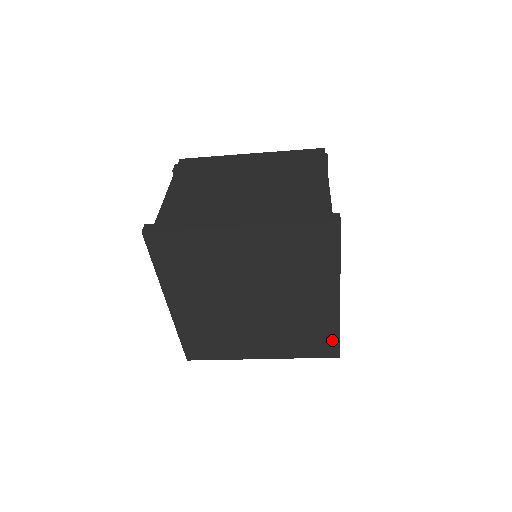
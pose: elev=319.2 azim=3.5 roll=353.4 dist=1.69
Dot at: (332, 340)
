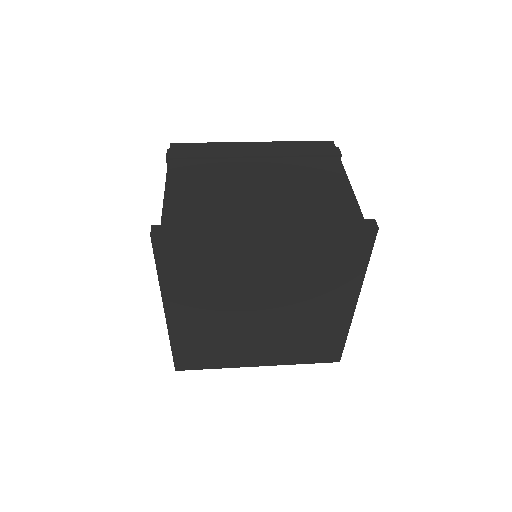
Dot at: (337, 346)
